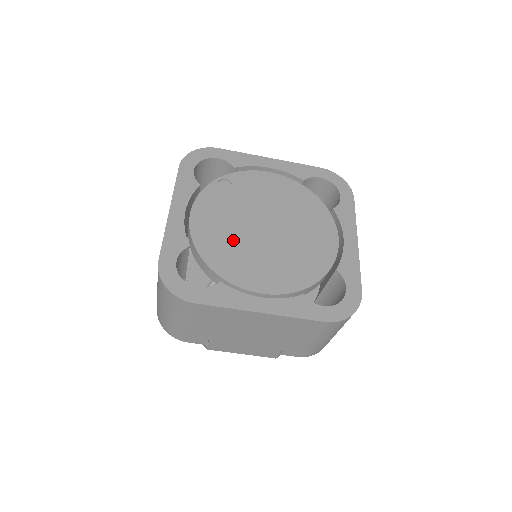
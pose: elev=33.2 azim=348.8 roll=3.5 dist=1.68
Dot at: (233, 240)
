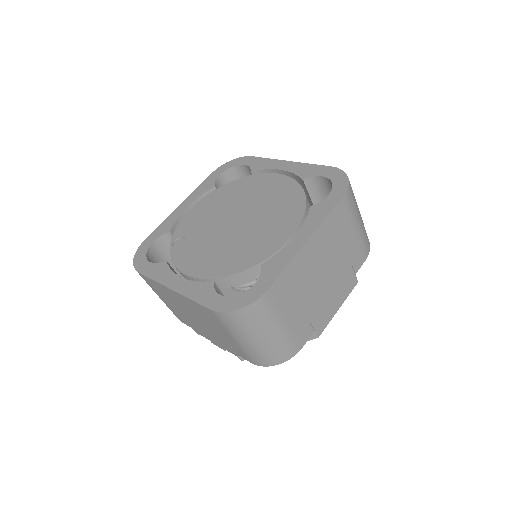
Dot at: (230, 248)
